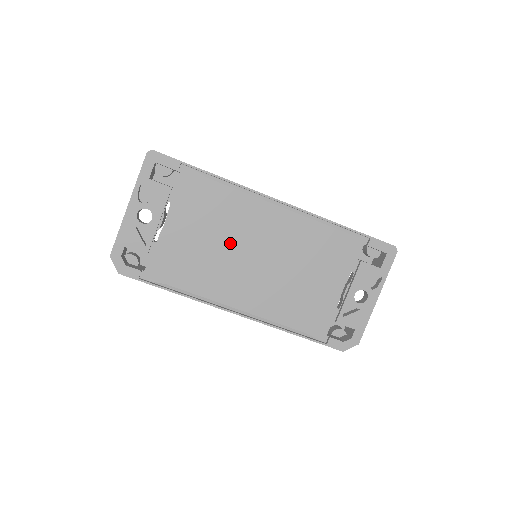
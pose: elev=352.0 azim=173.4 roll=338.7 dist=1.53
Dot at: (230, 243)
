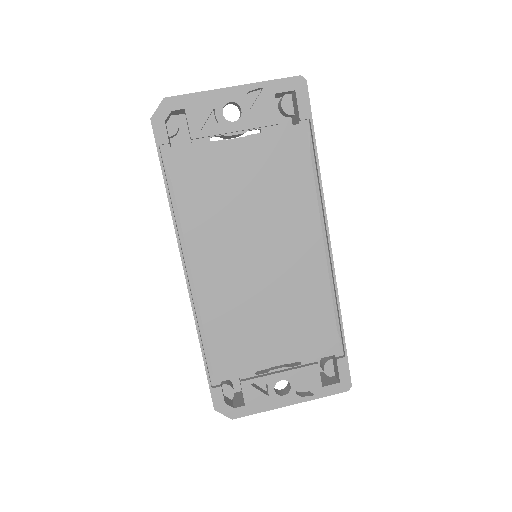
Dot at: (258, 221)
